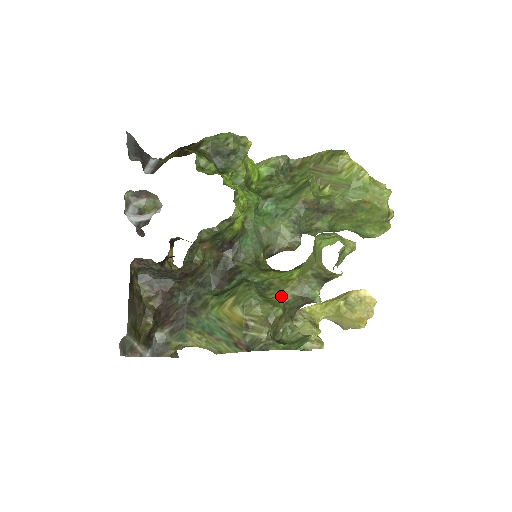
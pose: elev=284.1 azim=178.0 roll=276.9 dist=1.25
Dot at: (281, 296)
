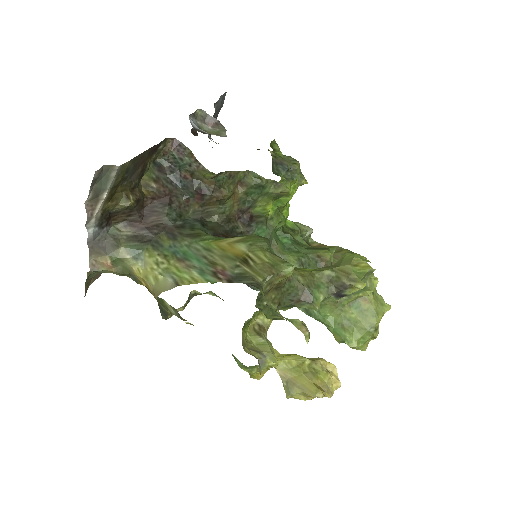
Dot at: occluded
